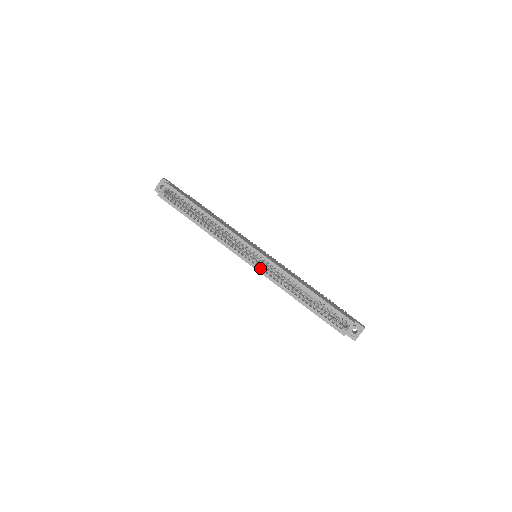
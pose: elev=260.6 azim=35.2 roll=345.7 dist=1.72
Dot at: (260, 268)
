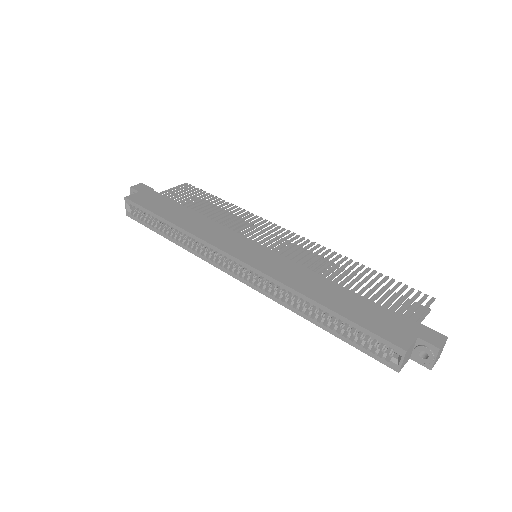
Dot at: (253, 281)
